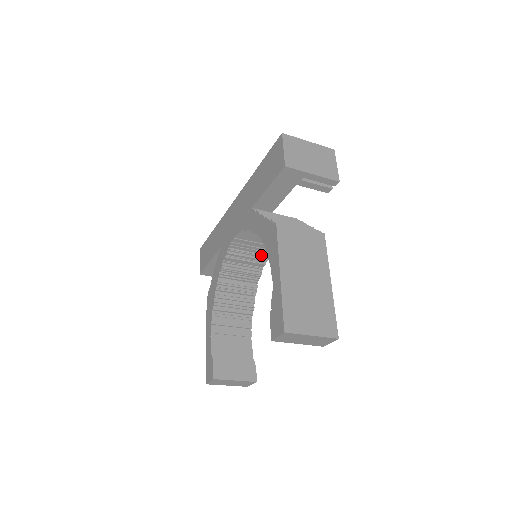
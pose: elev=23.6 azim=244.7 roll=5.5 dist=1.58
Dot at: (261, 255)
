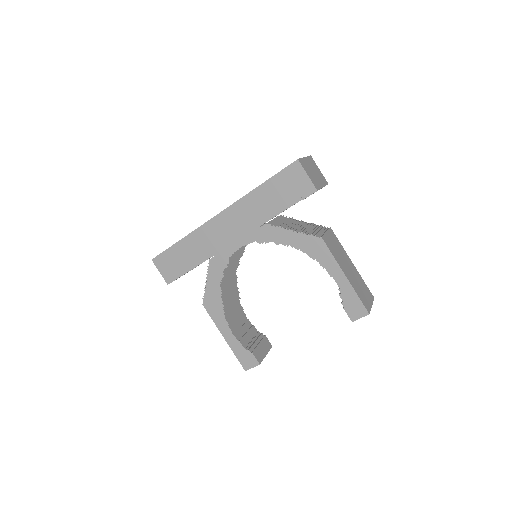
Dot at: (242, 250)
